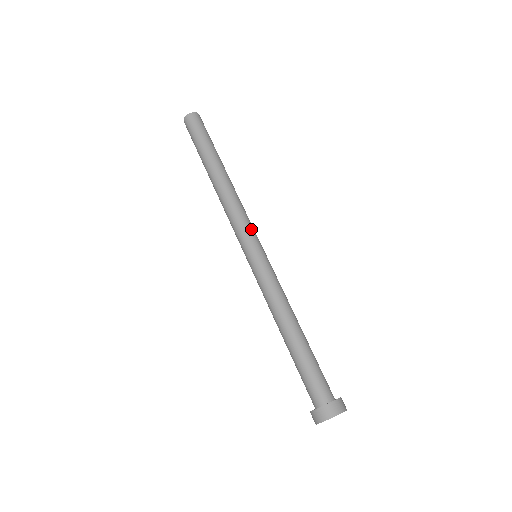
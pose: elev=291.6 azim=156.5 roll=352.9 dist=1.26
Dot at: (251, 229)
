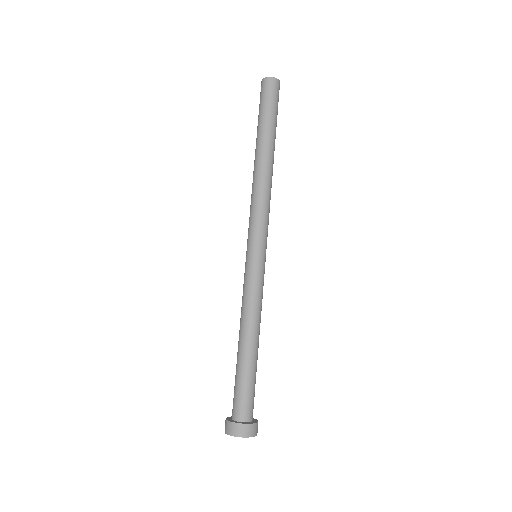
Dot at: (256, 228)
